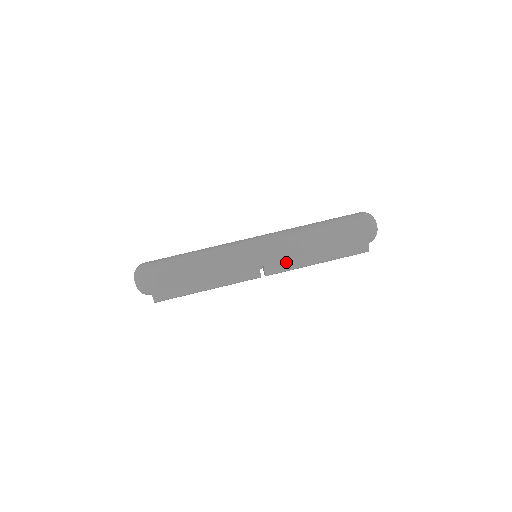
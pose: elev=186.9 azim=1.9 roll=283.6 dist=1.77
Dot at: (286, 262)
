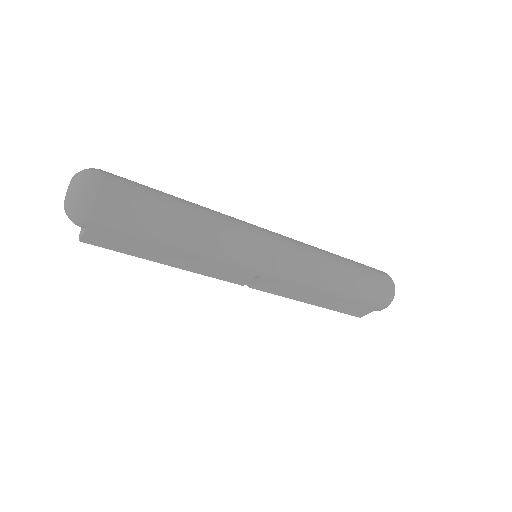
Dot at: (284, 288)
